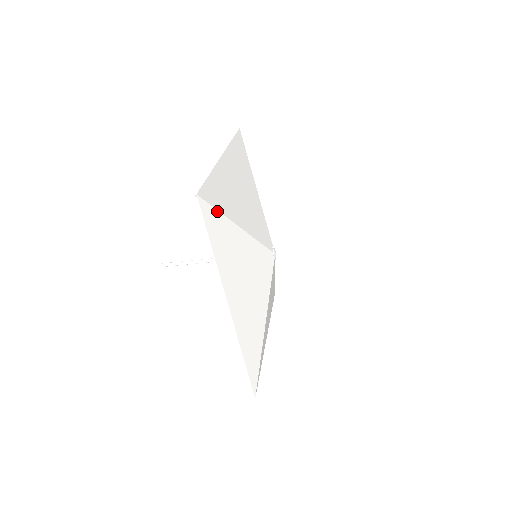
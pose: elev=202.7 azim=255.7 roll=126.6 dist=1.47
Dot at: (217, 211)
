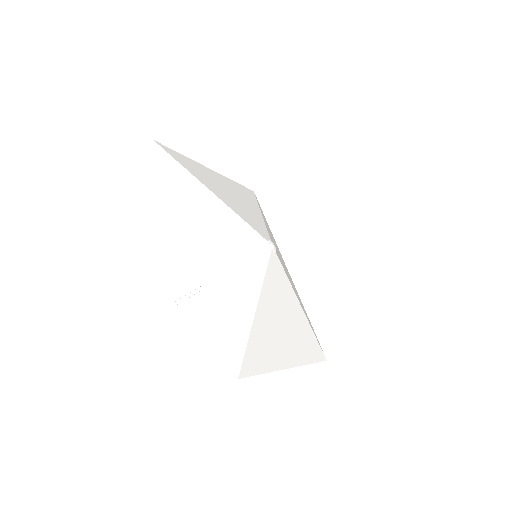
Dot at: (179, 164)
